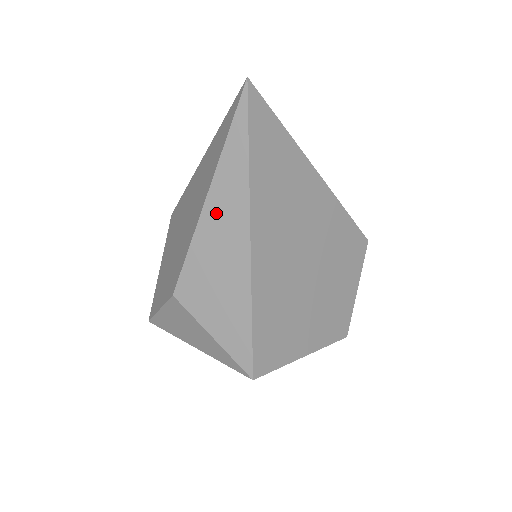
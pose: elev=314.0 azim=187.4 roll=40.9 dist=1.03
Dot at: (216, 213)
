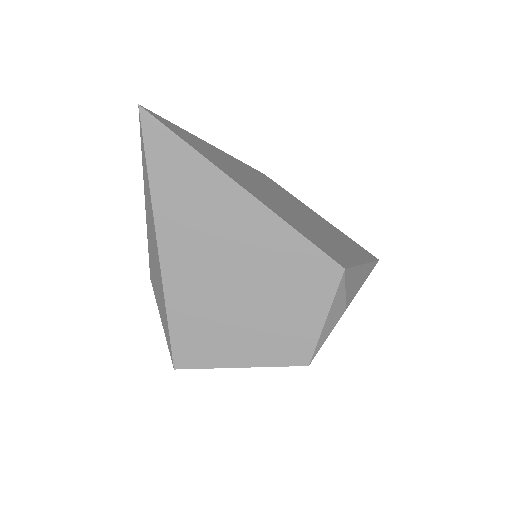
Dot at: (149, 221)
